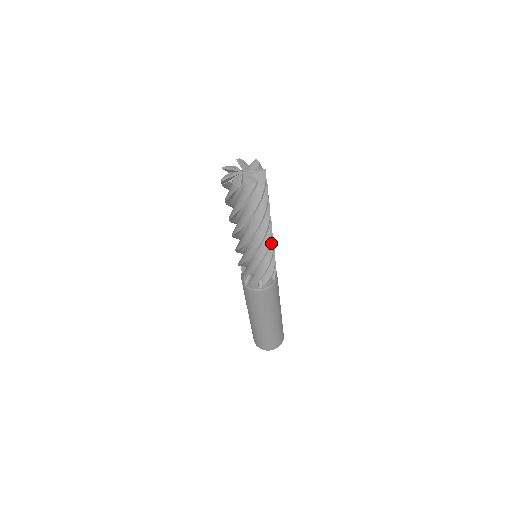
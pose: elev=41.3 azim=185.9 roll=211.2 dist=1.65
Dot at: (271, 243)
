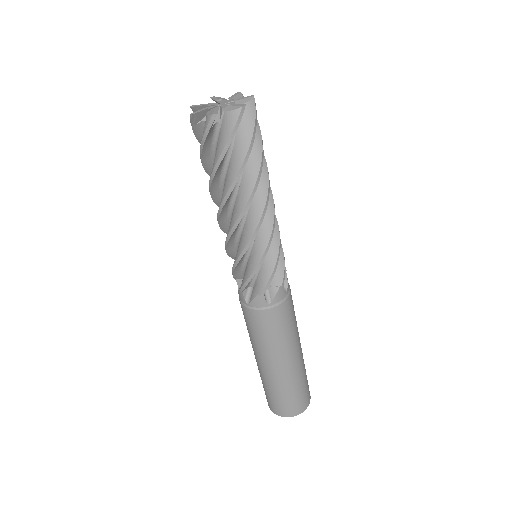
Dot at: (275, 228)
